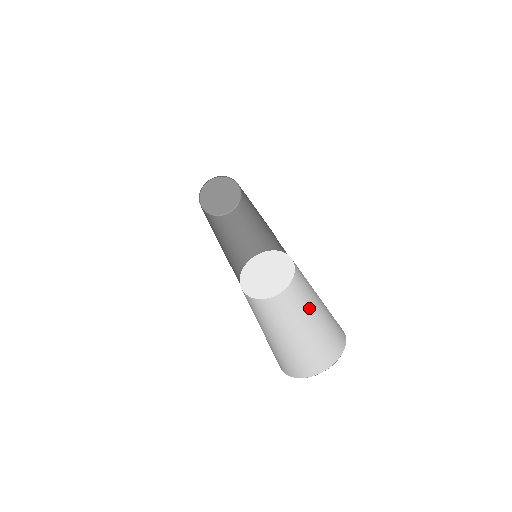
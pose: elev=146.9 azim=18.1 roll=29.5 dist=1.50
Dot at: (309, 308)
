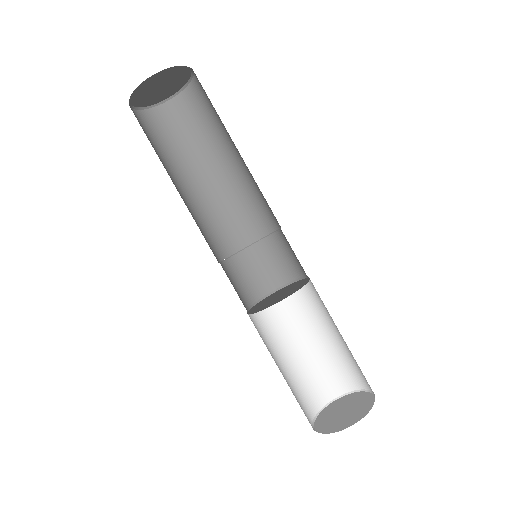
Dot at: (335, 326)
